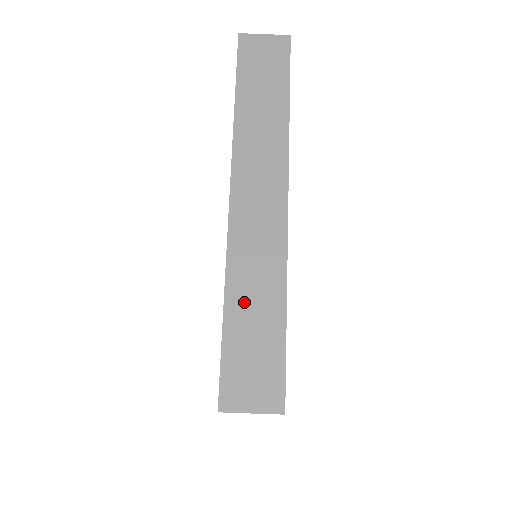
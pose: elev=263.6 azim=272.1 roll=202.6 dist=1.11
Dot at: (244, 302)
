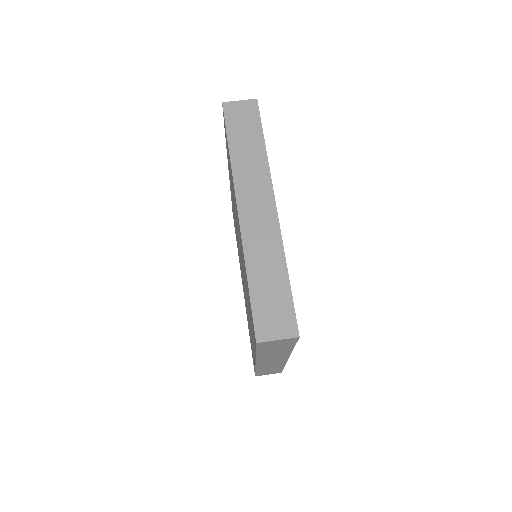
Dot at: (260, 273)
